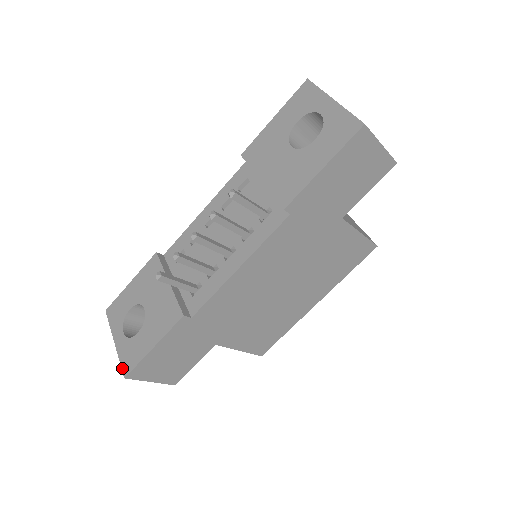
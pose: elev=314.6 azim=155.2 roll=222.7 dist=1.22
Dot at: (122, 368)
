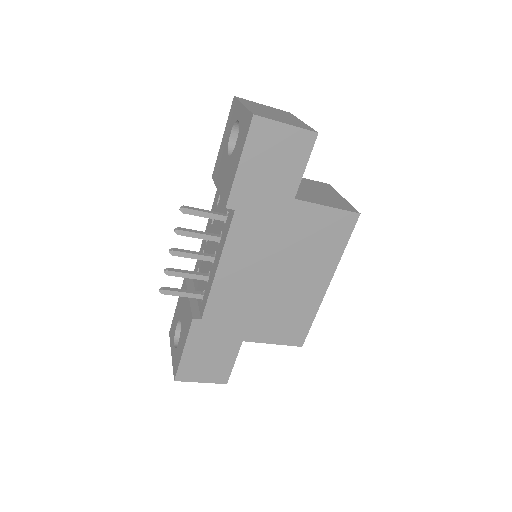
Dot at: (173, 373)
